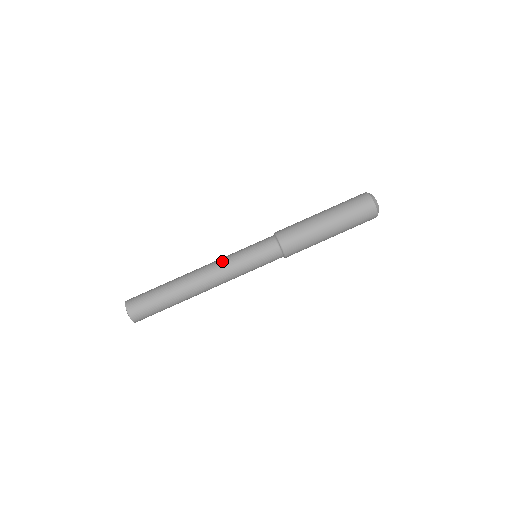
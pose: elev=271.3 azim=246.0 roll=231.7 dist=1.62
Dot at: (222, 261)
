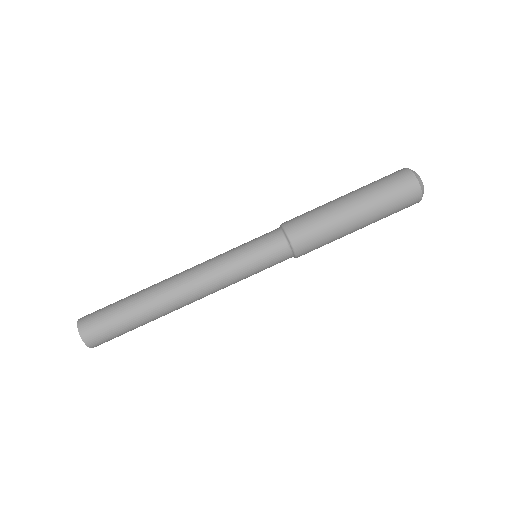
Dot at: (209, 263)
